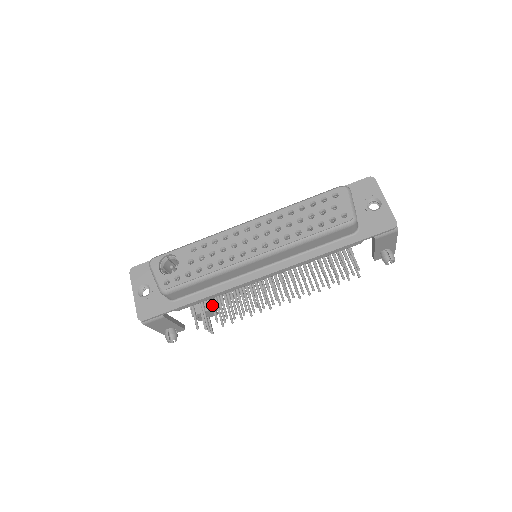
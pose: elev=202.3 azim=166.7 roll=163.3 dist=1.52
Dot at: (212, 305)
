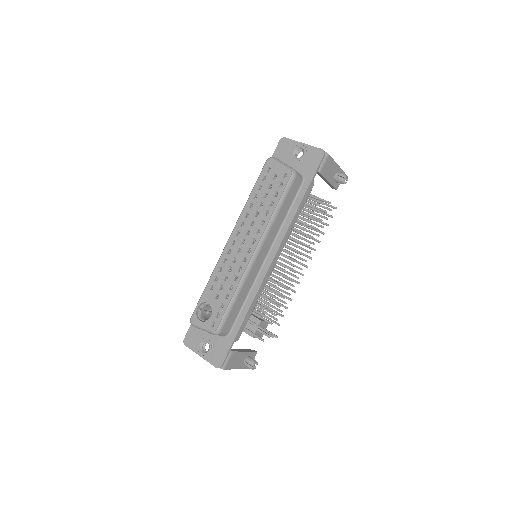
Dot at: (258, 316)
